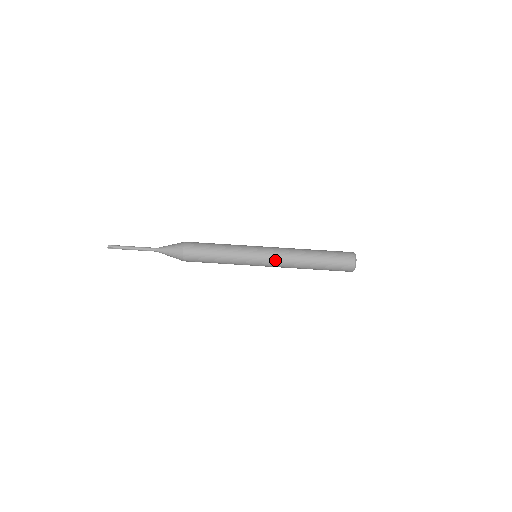
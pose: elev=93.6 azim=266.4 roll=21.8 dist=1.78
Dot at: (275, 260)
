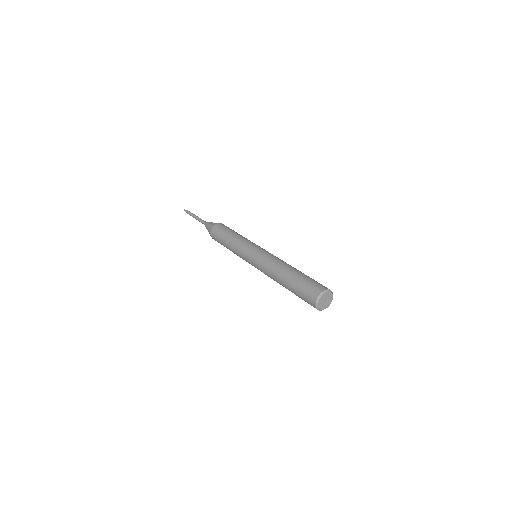
Dot at: (272, 254)
